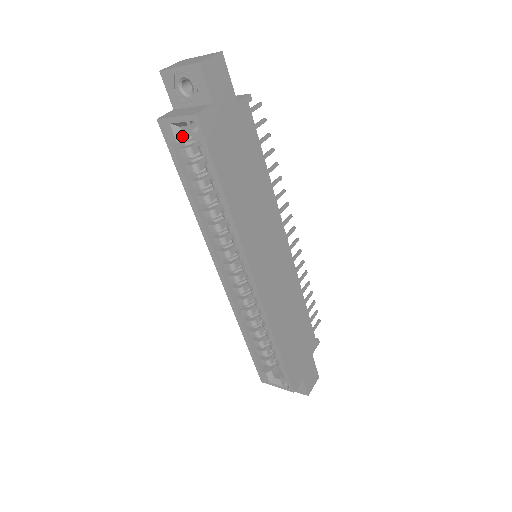
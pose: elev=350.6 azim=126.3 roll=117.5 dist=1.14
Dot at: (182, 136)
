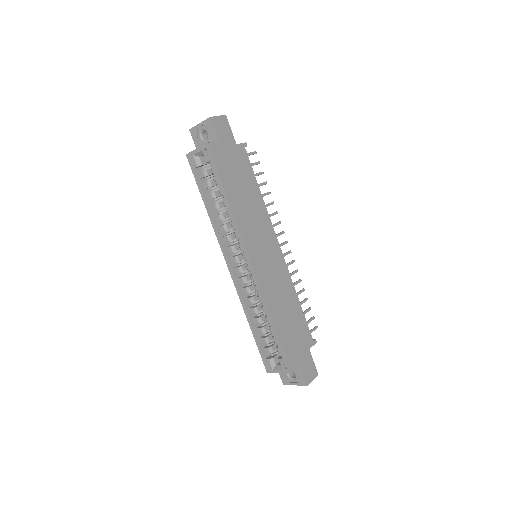
Dot at: (201, 163)
